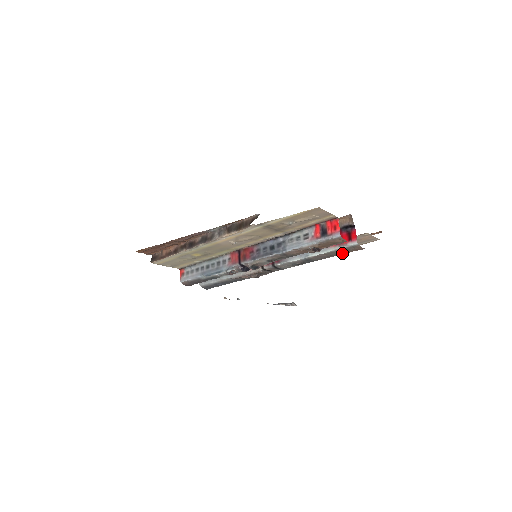
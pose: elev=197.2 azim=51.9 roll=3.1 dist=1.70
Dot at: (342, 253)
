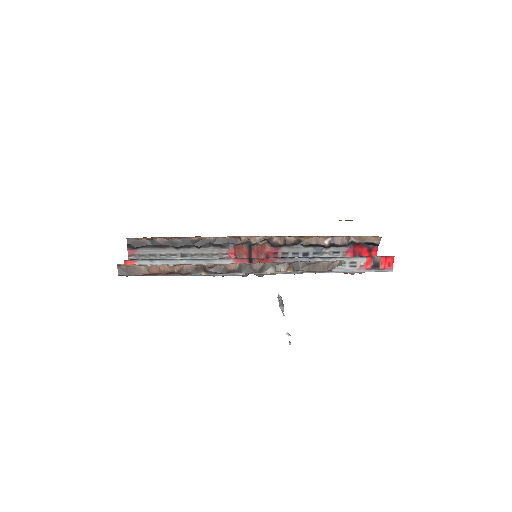
Dot at: occluded
